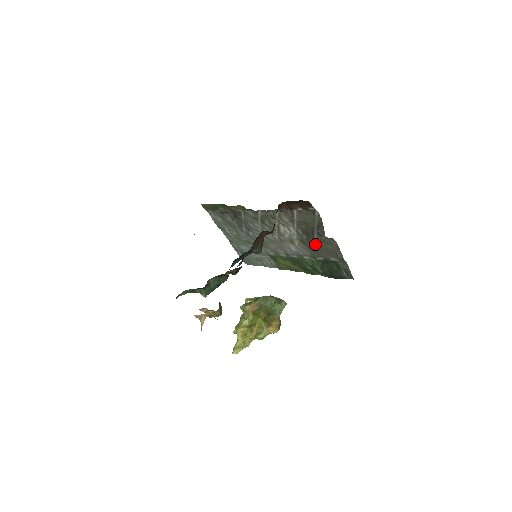
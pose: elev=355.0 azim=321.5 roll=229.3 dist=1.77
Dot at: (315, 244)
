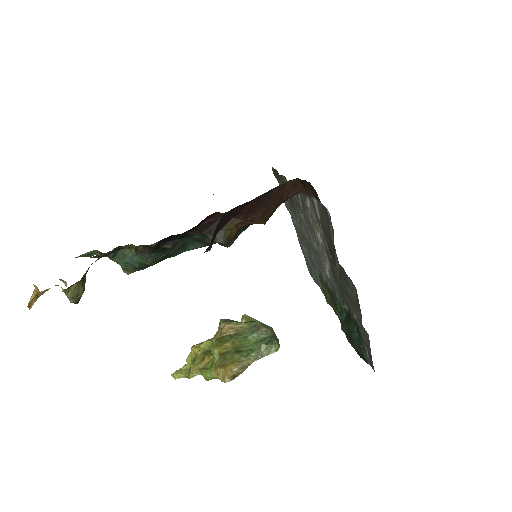
Dot at: (338, 277)
